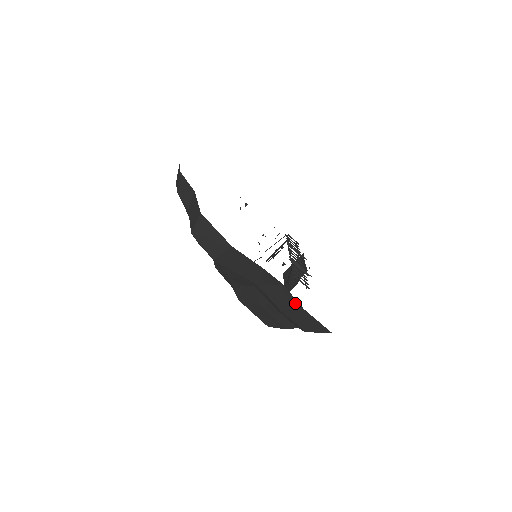
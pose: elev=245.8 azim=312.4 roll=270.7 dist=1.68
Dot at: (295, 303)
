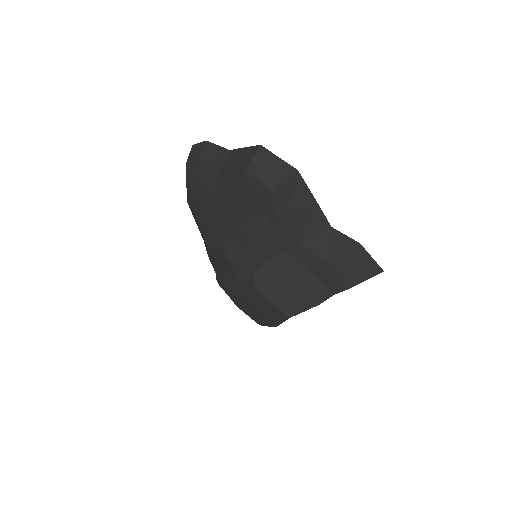
Dot at: (348, 242)
